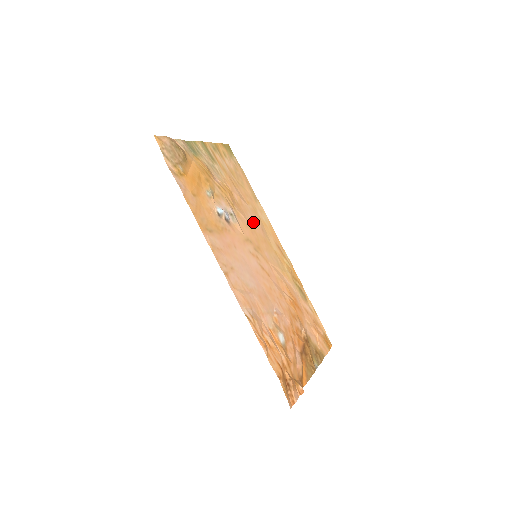
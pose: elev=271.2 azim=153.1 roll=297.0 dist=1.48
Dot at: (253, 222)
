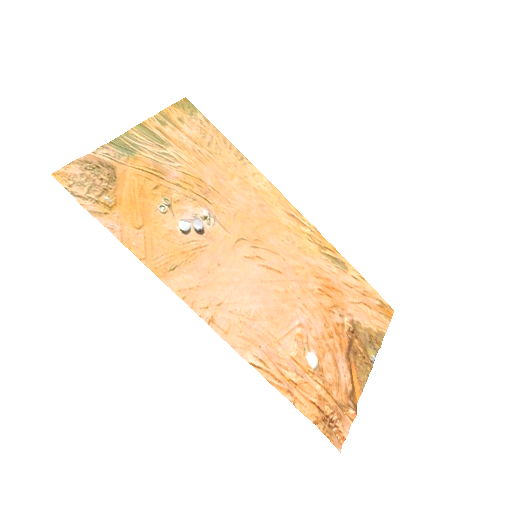
Dot at: (244, 204)
